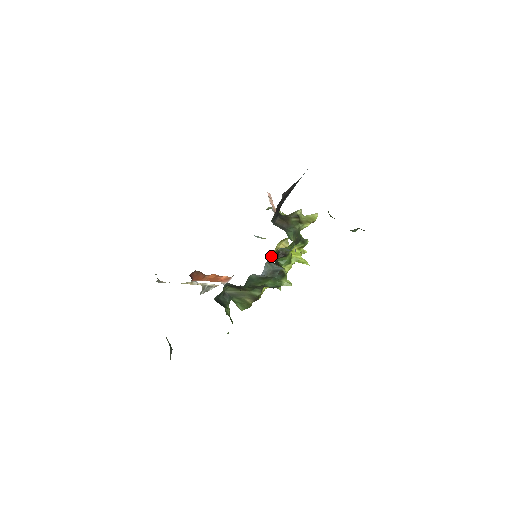
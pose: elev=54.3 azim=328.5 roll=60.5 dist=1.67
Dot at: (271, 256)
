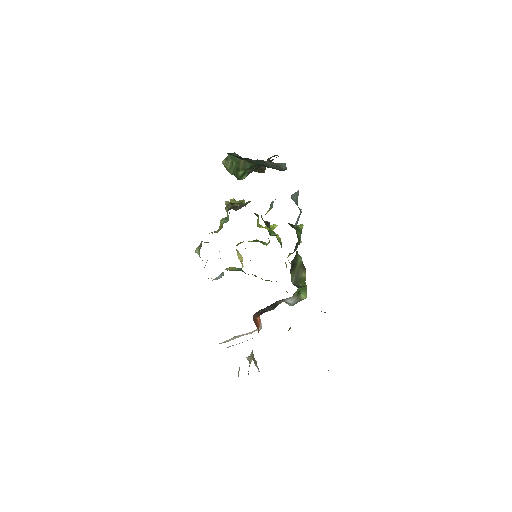
Dot at: occluded
